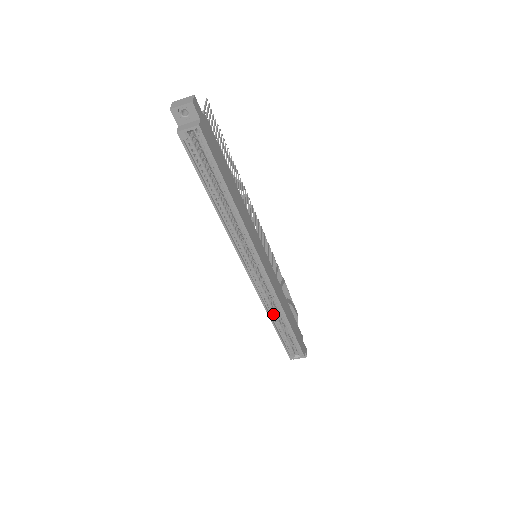
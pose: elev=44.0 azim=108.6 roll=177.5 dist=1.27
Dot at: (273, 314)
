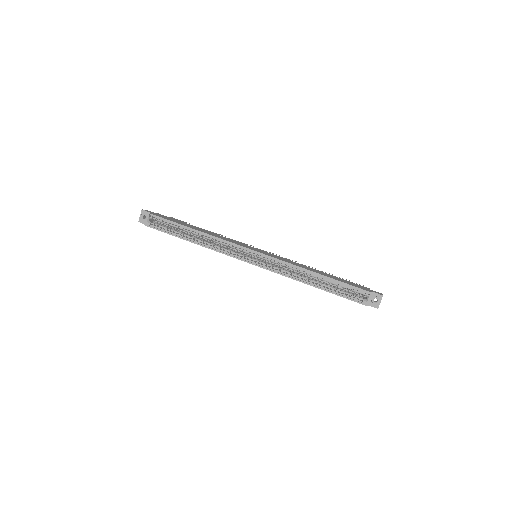
Dot at: (303, 279)
